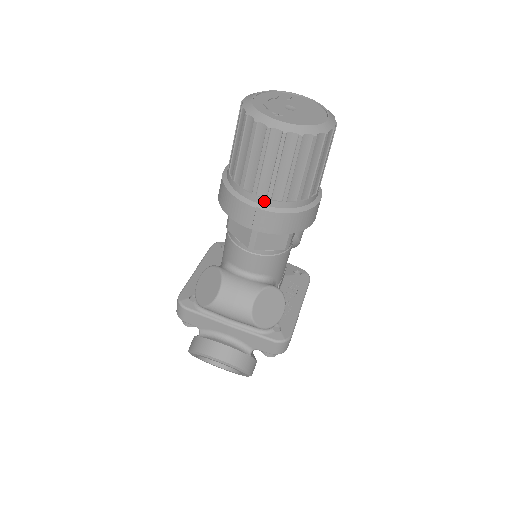
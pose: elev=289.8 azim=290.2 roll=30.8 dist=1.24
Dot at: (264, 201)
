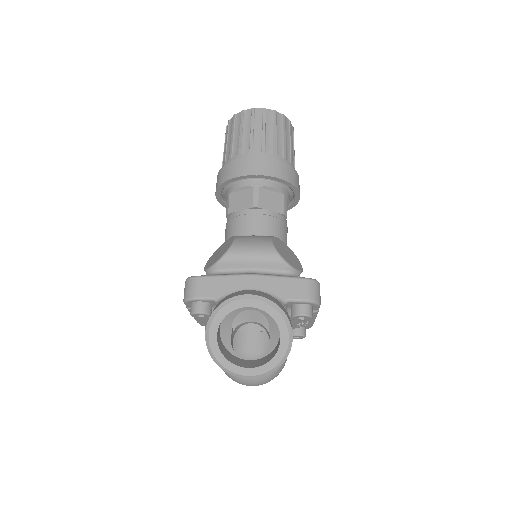
Dot at: (260, 154)
